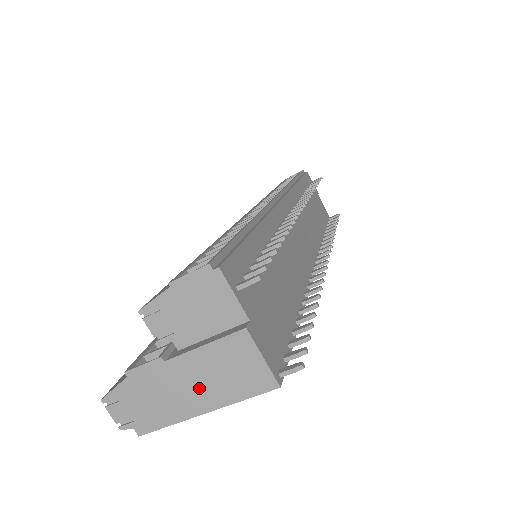
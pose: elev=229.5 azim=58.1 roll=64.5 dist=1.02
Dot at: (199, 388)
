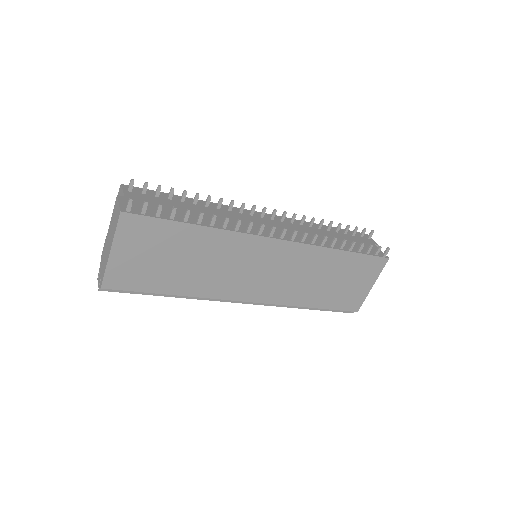
Dot at: (110, 240)
